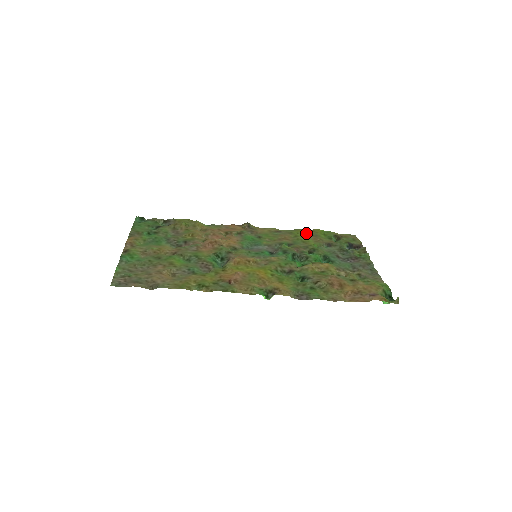
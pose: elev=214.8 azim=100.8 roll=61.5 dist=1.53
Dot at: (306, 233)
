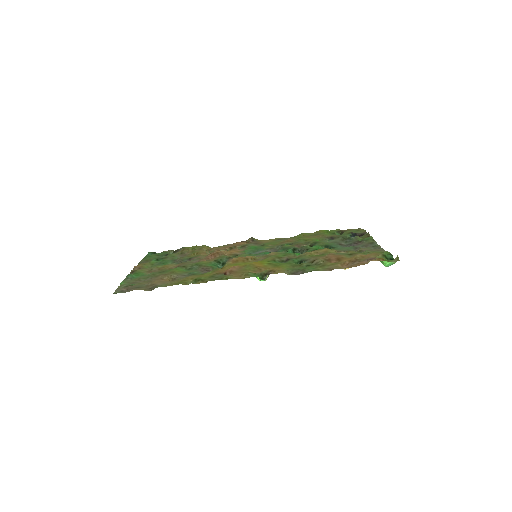
Dot at: (309, 235)
